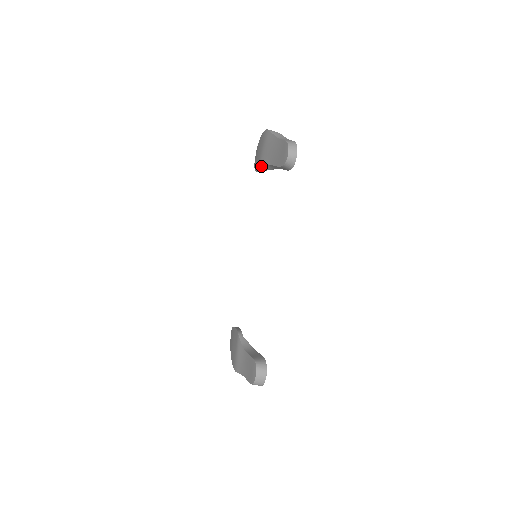
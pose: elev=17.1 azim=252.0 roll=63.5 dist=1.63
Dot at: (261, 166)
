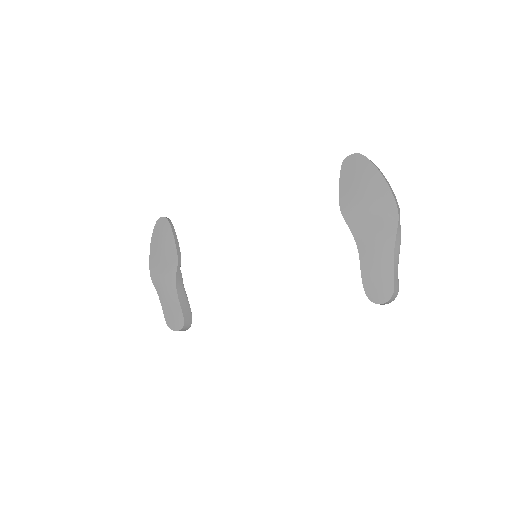
Dot at: (350, 222)
